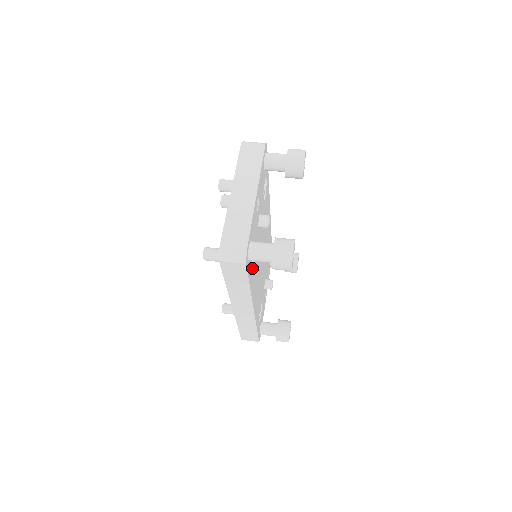
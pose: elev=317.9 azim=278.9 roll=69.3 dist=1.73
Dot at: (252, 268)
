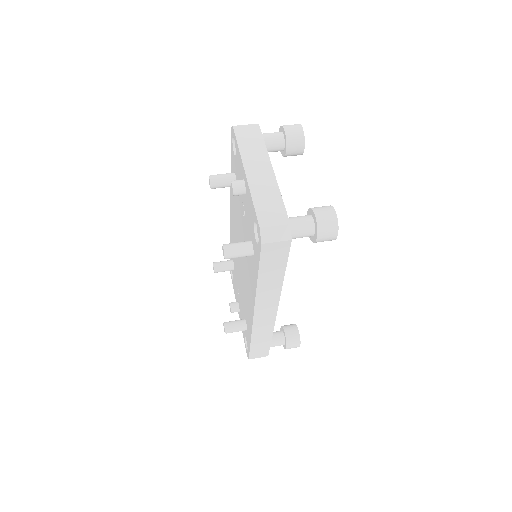
Dot at: occluded
